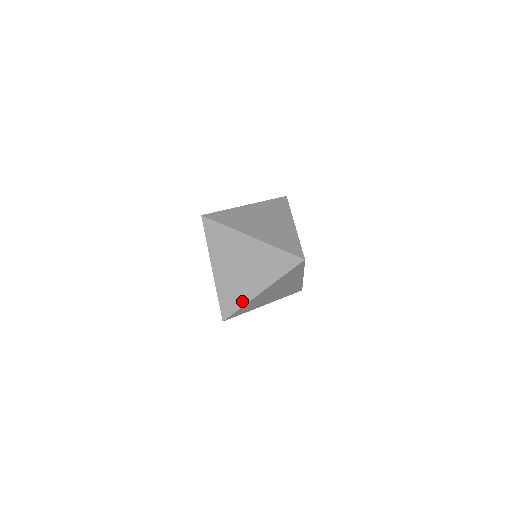
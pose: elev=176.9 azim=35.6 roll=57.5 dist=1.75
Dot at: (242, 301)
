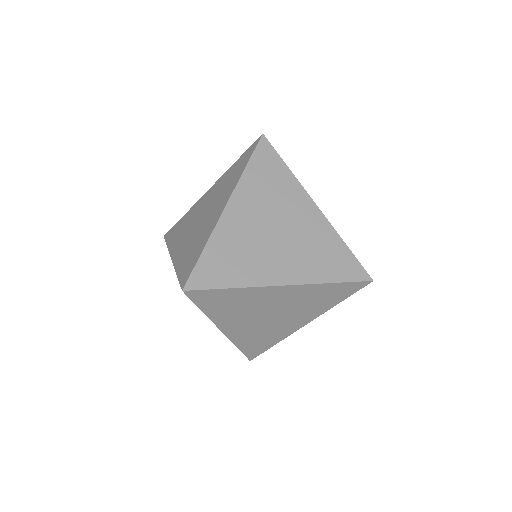
Dot at: (276, 340)
